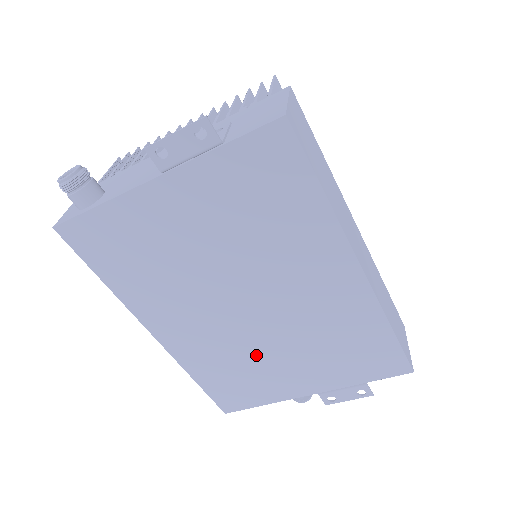
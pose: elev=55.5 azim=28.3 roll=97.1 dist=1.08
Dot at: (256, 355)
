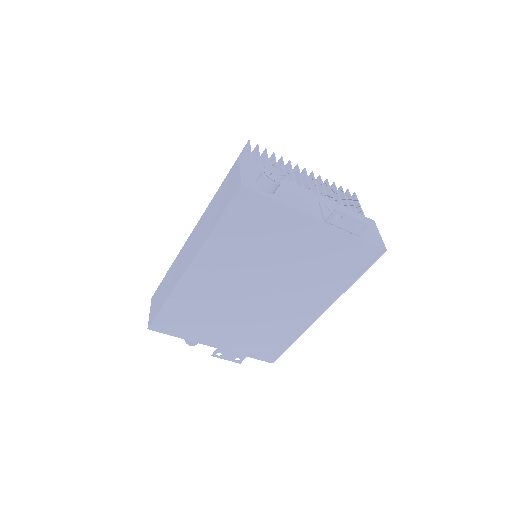
Dot at: (222, 314)
